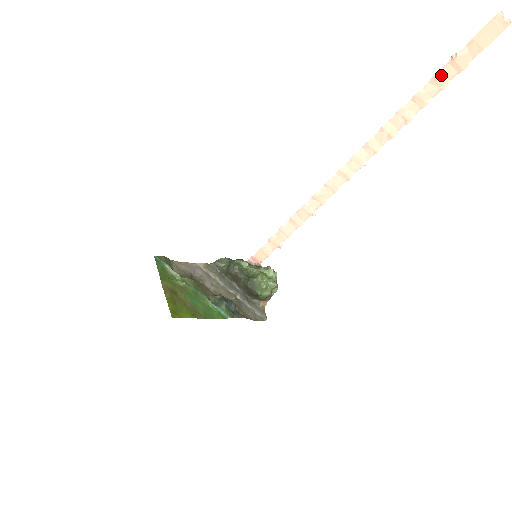
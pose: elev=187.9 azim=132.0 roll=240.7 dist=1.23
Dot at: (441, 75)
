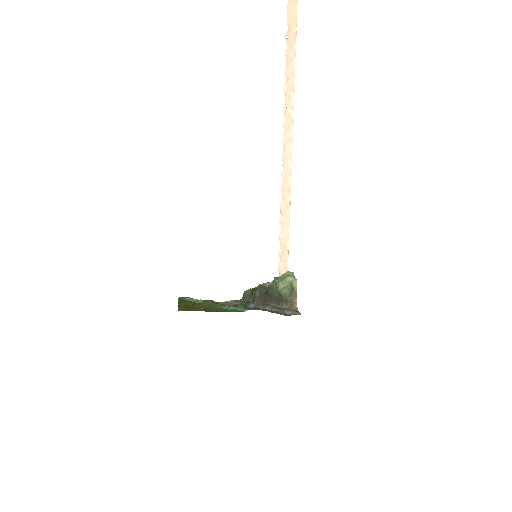
Dot at: (288, 51)
